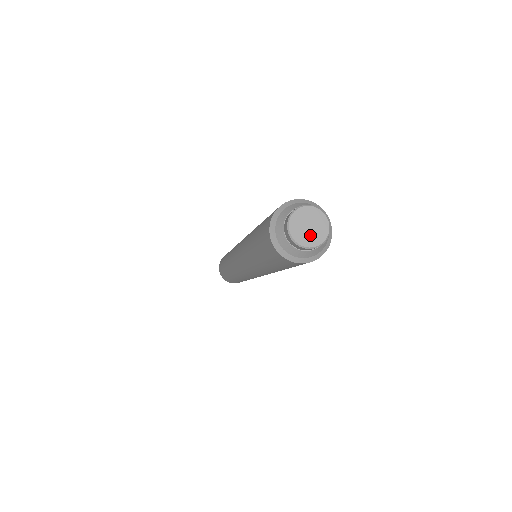
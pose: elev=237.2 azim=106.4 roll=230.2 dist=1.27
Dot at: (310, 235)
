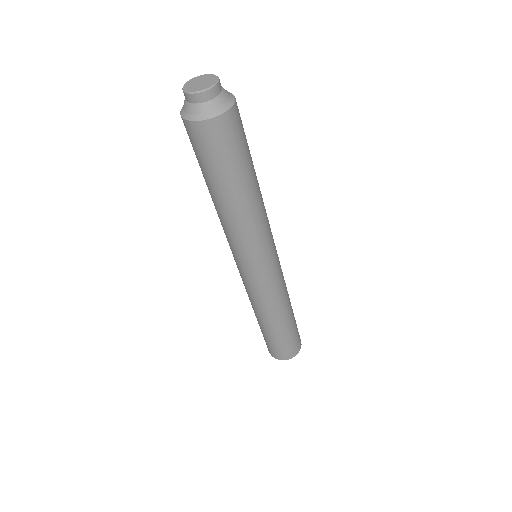
Dot at: (204, 85)
